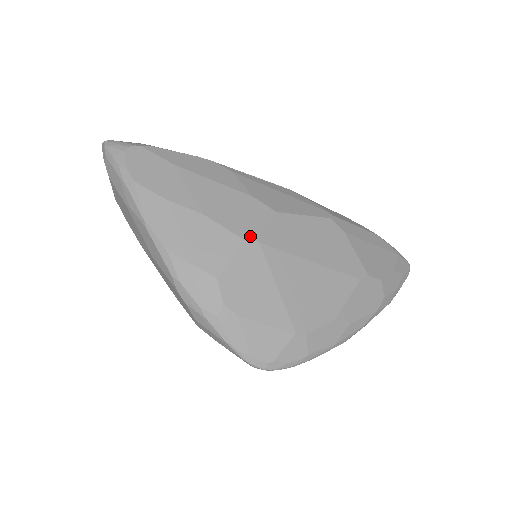
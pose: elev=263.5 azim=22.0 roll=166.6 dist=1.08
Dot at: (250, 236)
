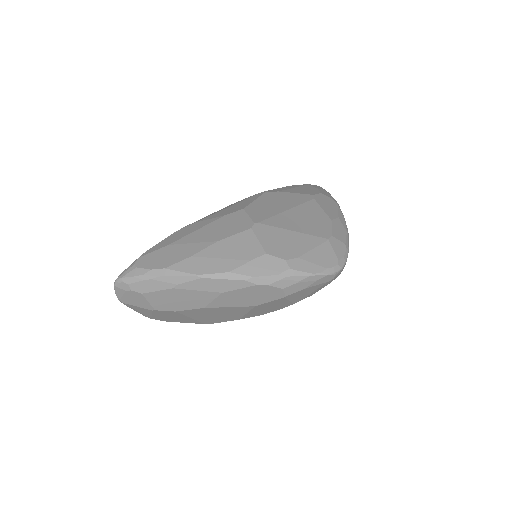
Dot at: (250, 225)
